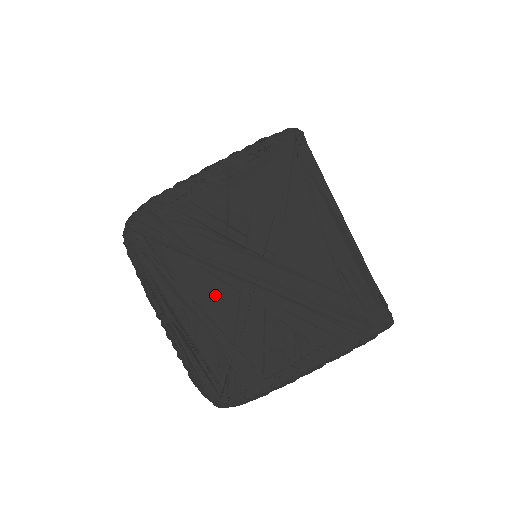
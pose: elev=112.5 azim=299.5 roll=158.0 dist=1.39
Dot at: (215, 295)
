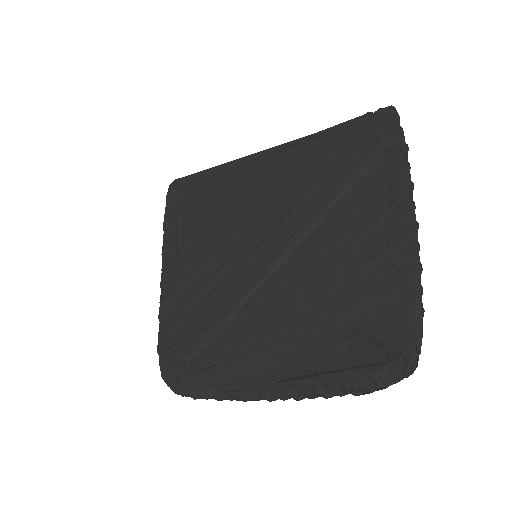
Dot at: (269, 316)
